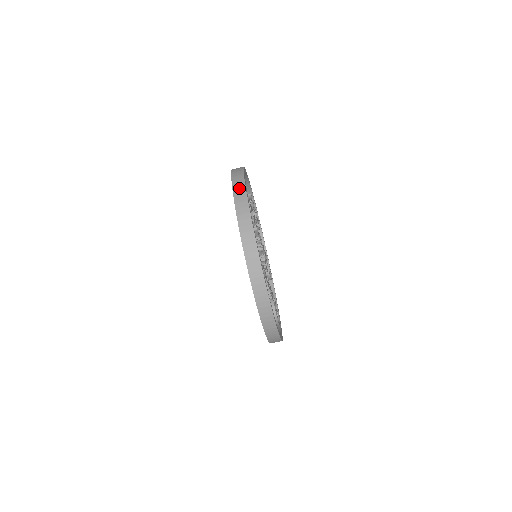
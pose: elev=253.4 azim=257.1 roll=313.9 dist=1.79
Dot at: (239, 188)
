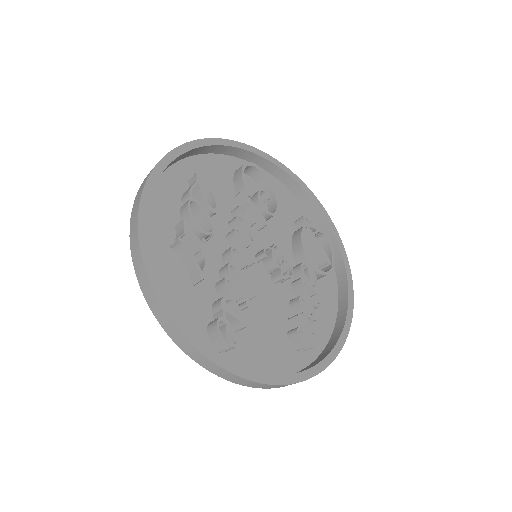
Dot at: (207, 365)
